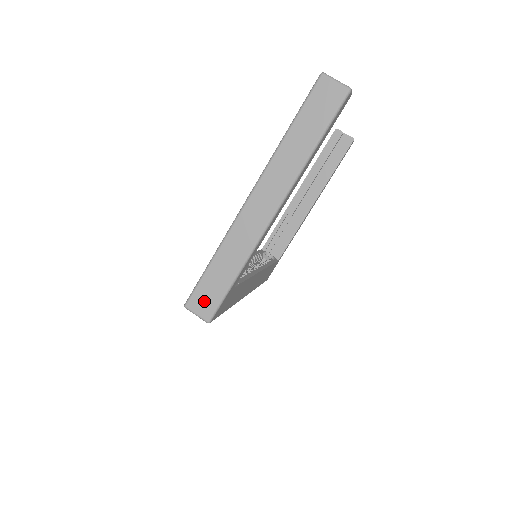
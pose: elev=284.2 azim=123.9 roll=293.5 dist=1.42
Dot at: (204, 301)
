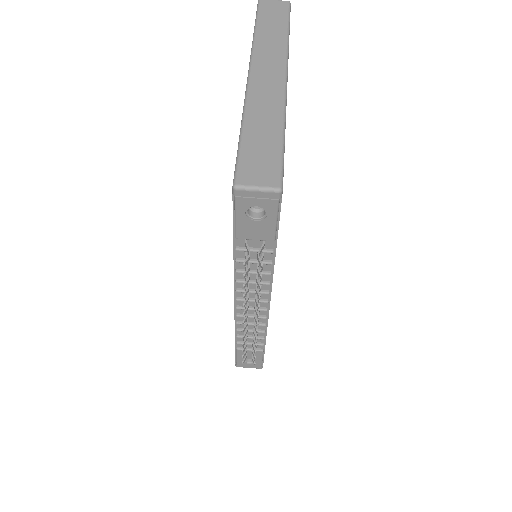
Dot at: (259, 169)
